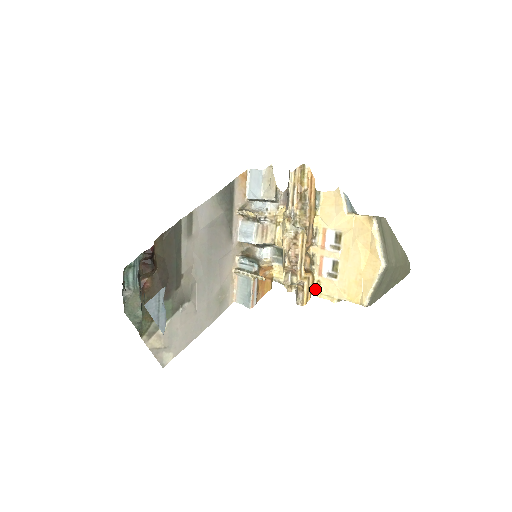
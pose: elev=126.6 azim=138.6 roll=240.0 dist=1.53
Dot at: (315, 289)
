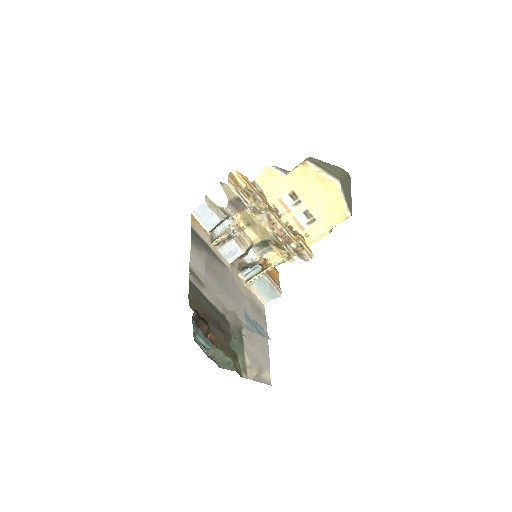
Dot at: (308, 242)
